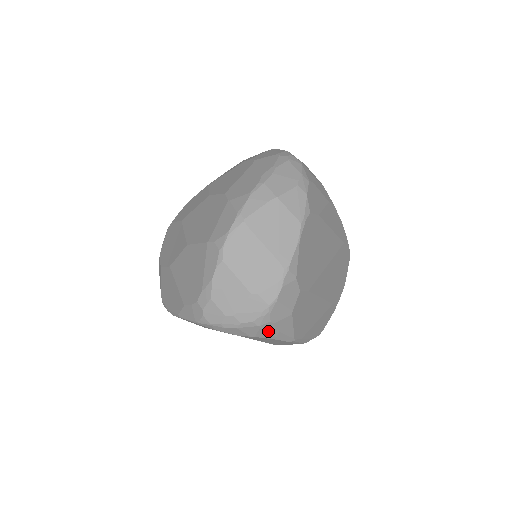
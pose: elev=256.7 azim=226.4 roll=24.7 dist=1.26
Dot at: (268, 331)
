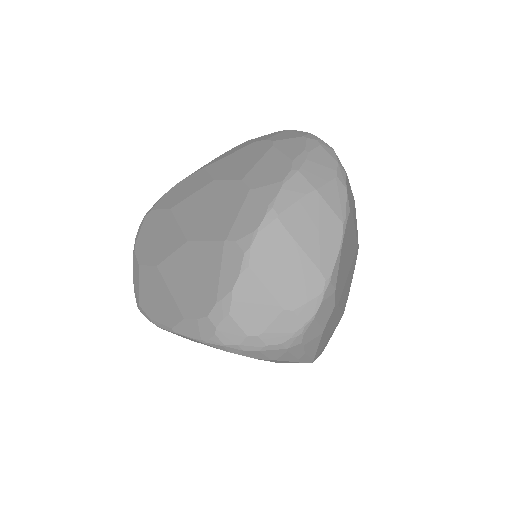
Dot at: (294, 354)
